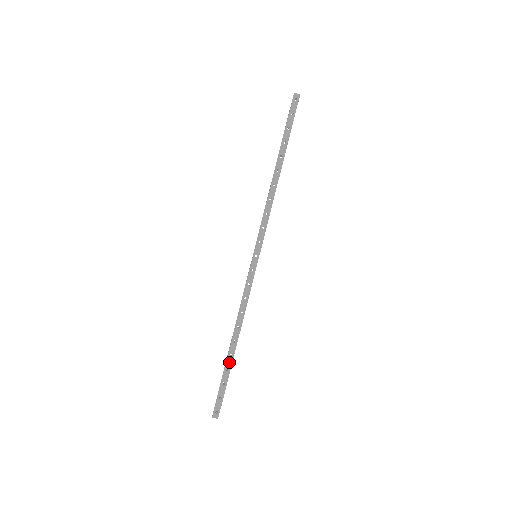
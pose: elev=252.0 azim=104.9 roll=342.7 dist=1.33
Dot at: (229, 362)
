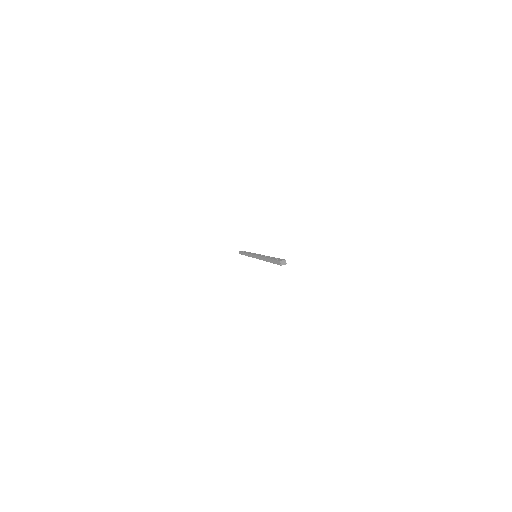
Dot at: occluded
